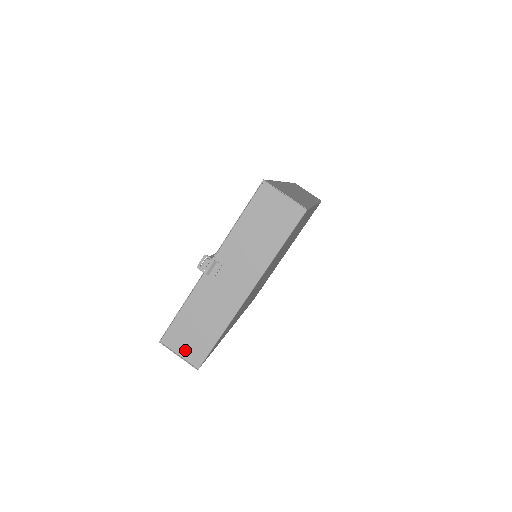
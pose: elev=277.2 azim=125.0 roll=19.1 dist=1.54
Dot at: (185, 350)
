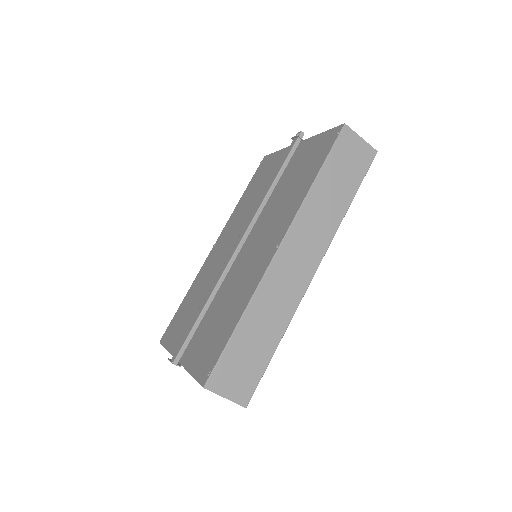
Dot at: occluded
